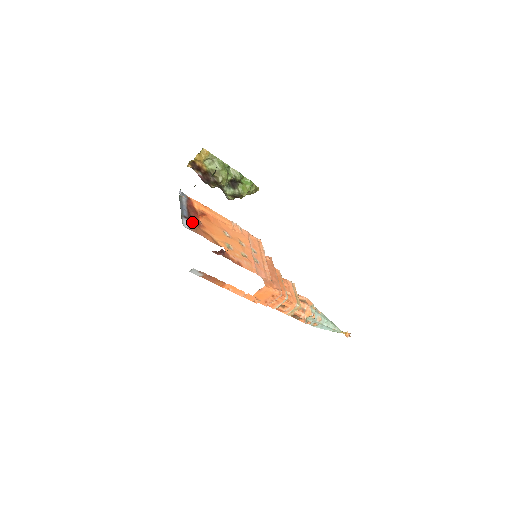
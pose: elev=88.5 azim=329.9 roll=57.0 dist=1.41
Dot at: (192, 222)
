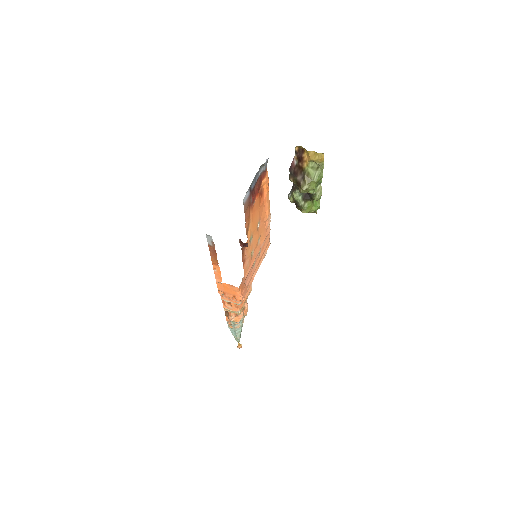
Dot at: (250, 198)
